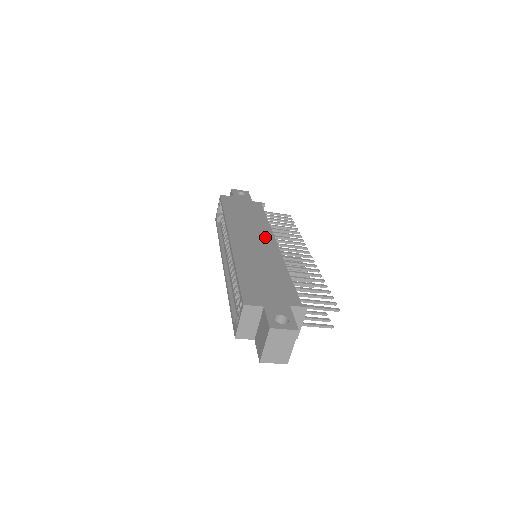
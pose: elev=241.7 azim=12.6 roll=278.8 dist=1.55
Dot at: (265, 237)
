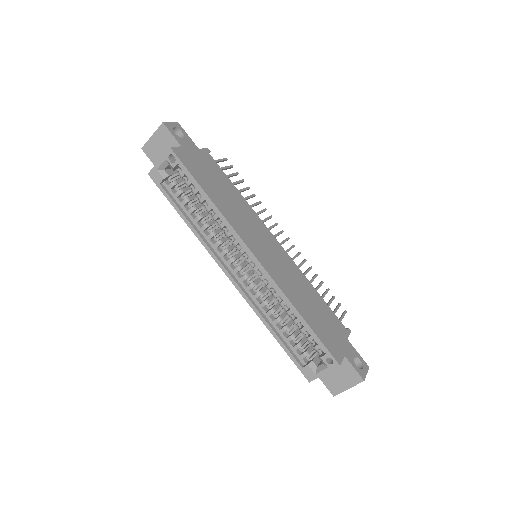
Dot at: (265, 233)
